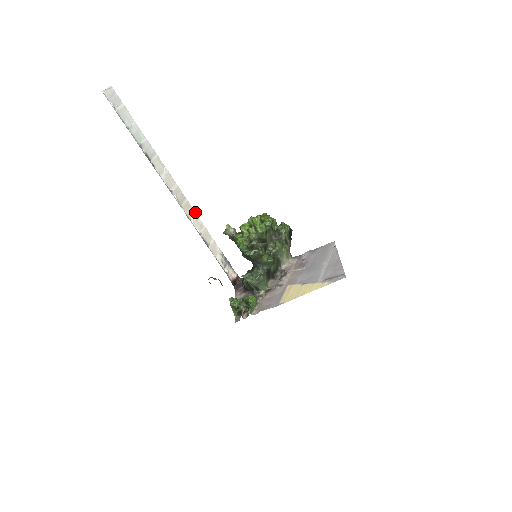
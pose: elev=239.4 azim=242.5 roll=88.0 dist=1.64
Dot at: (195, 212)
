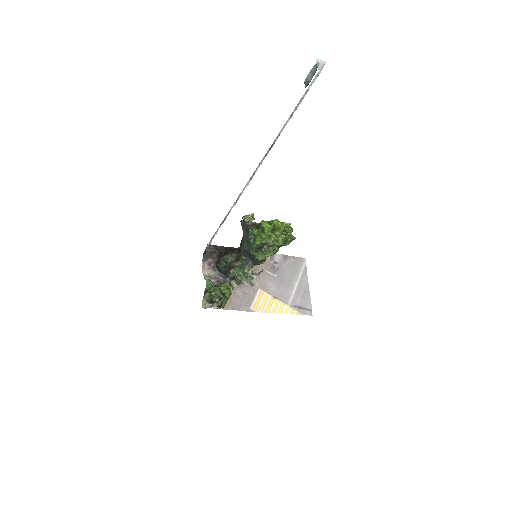
Dot at: occluded
